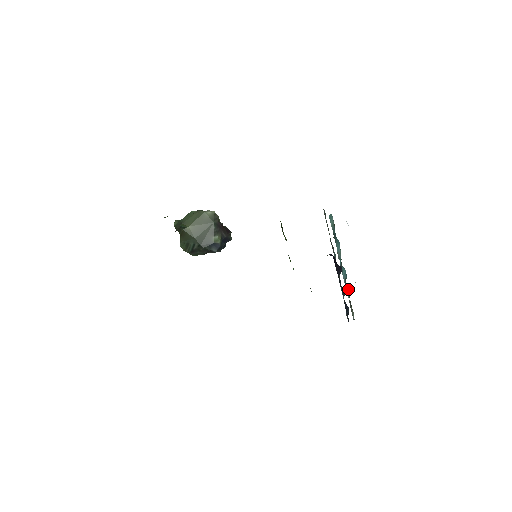
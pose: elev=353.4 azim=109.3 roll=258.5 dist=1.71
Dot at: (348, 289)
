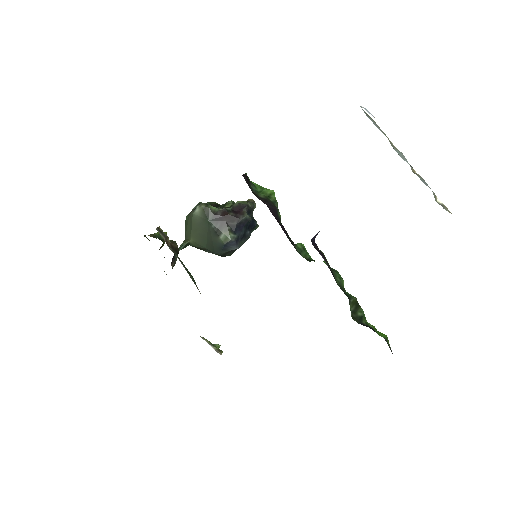
Dot at: occluded
